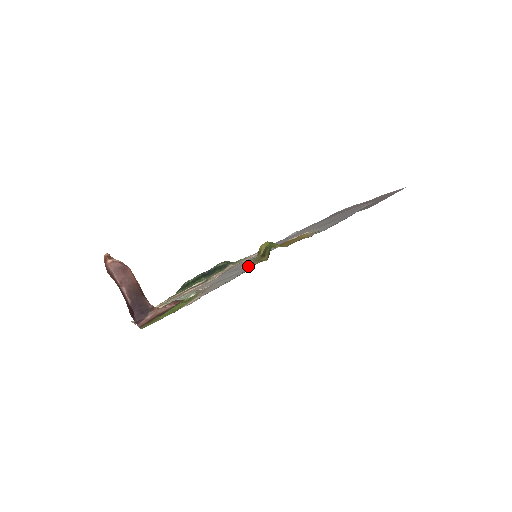
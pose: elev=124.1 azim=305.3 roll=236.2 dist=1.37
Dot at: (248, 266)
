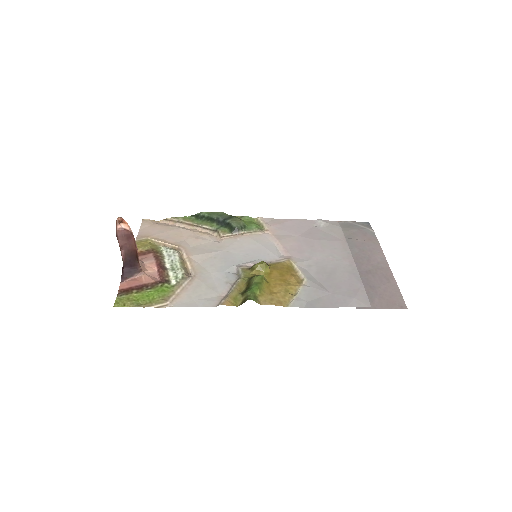
Dot at: (230, 285)
